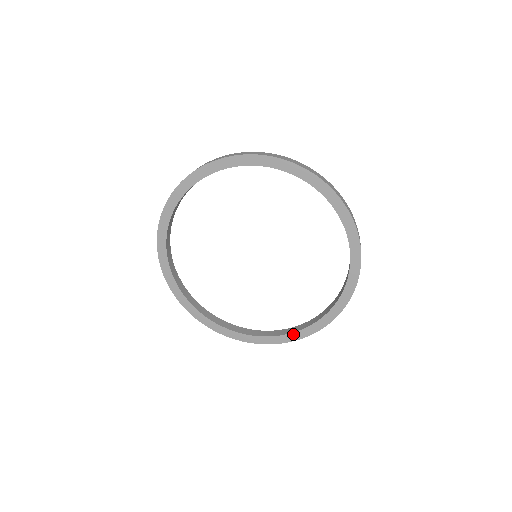
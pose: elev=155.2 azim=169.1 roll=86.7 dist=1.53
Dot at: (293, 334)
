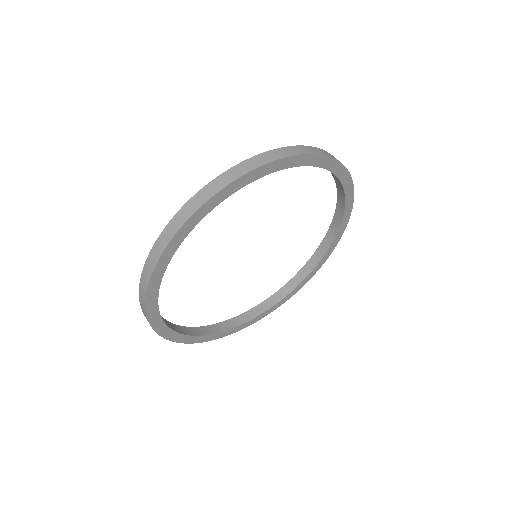
Dot at: (233, 329)
